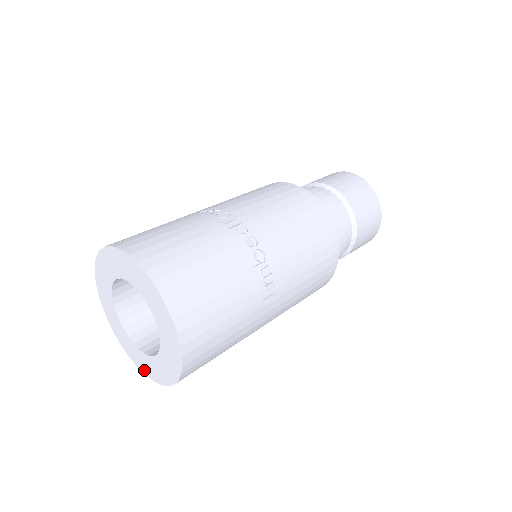
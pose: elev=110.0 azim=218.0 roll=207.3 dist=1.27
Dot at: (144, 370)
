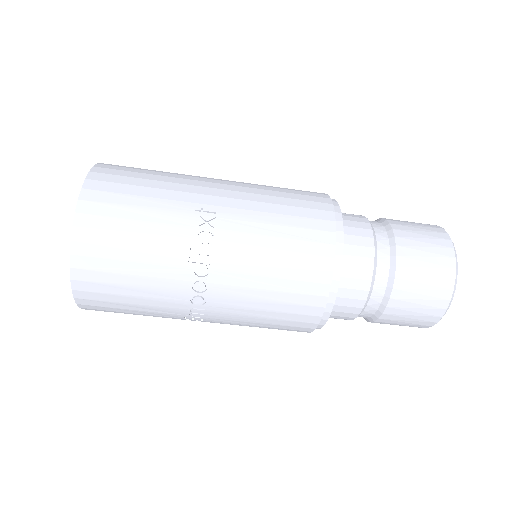
Dot at: occluded
